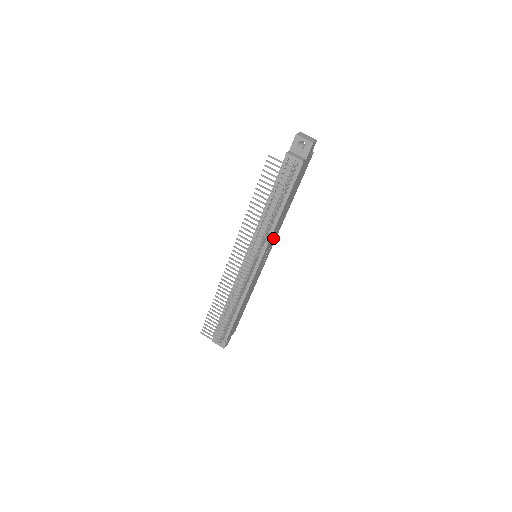
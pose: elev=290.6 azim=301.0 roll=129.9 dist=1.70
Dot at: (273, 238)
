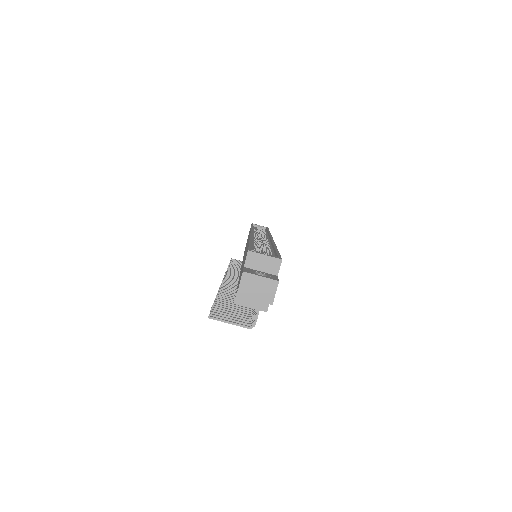
Dot at: occluded
